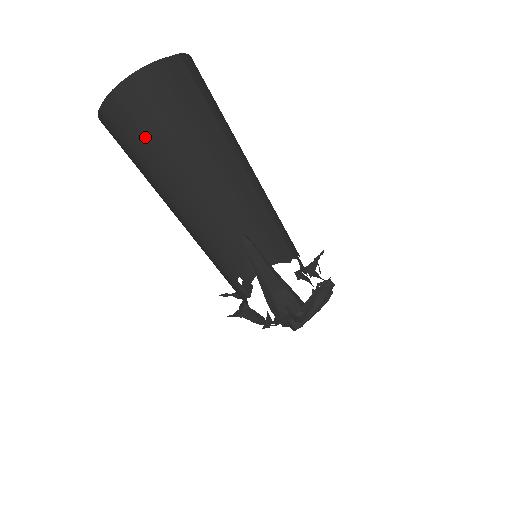
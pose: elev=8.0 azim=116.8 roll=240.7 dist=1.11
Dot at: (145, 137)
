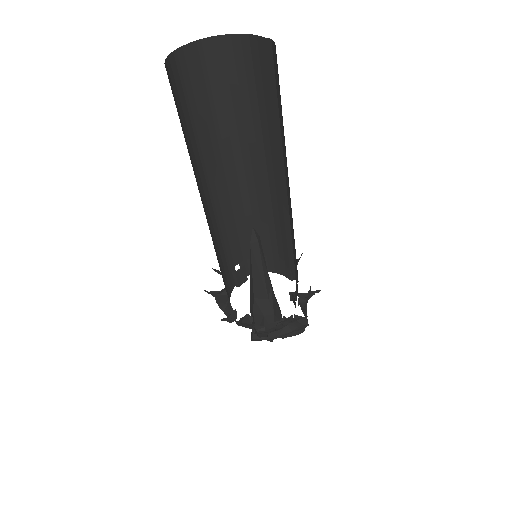
Dot at: (211, 96)
